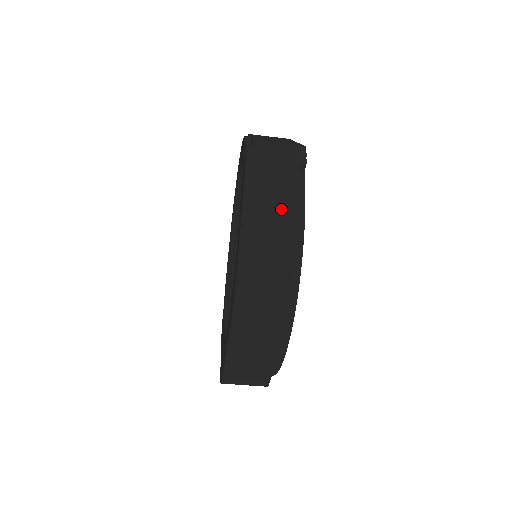
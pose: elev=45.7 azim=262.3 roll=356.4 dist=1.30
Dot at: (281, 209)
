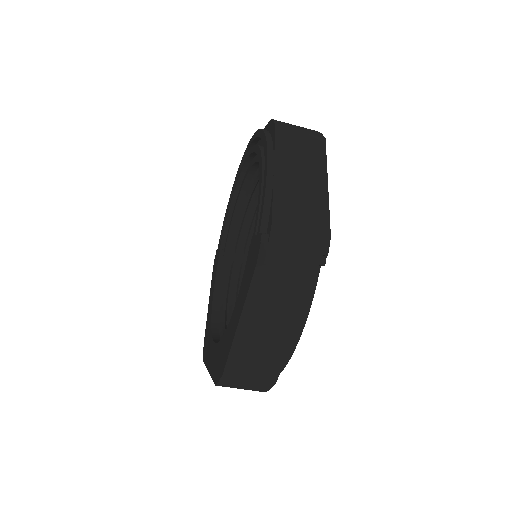
Dot at: (283, 315)
